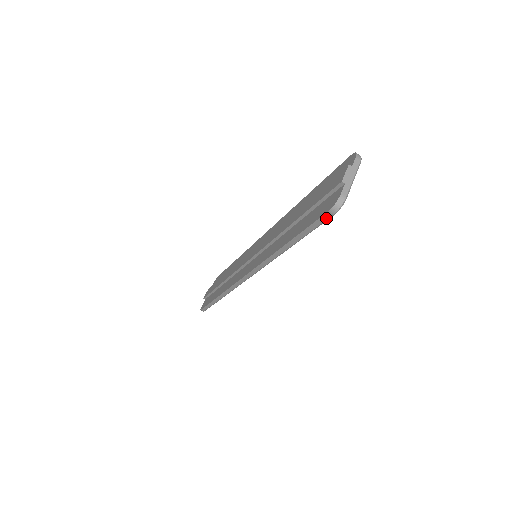
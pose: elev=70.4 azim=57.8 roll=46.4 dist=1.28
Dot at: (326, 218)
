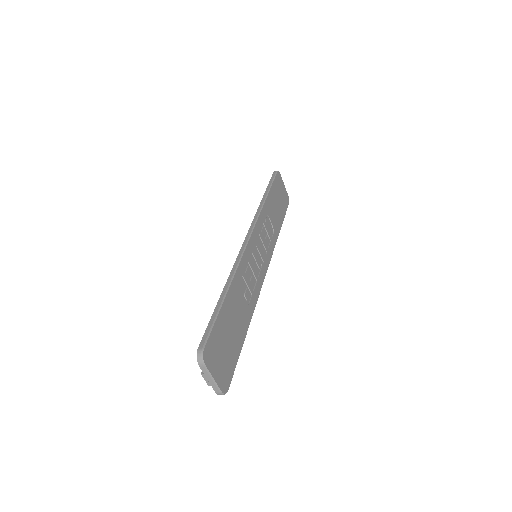
Dot at: (229, 383)
